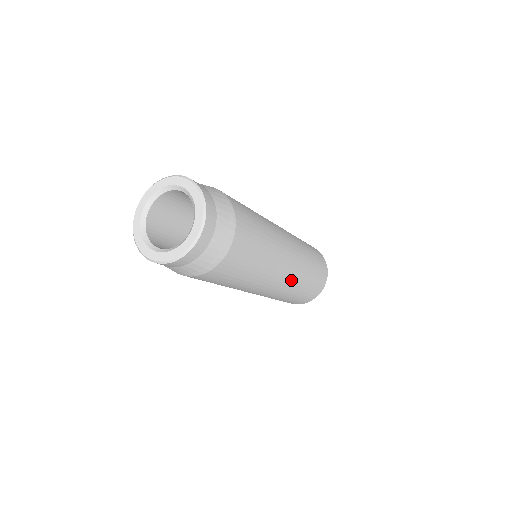
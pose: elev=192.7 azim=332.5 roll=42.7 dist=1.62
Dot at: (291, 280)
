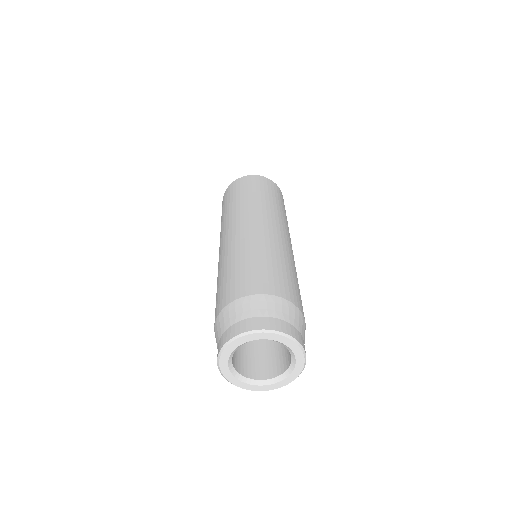
Dot at: occluded
